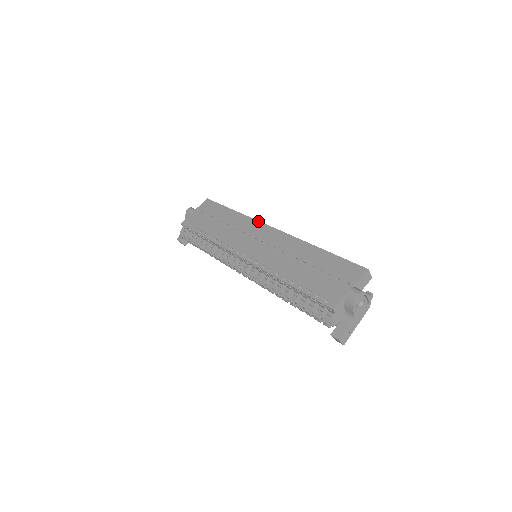
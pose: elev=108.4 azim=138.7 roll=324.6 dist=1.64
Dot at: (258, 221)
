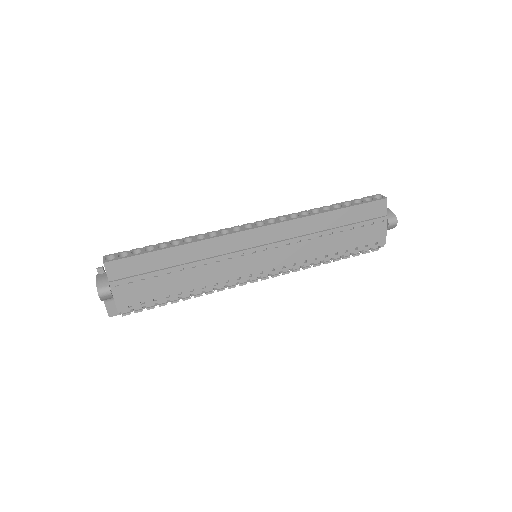
Dot at: (231, 235)
